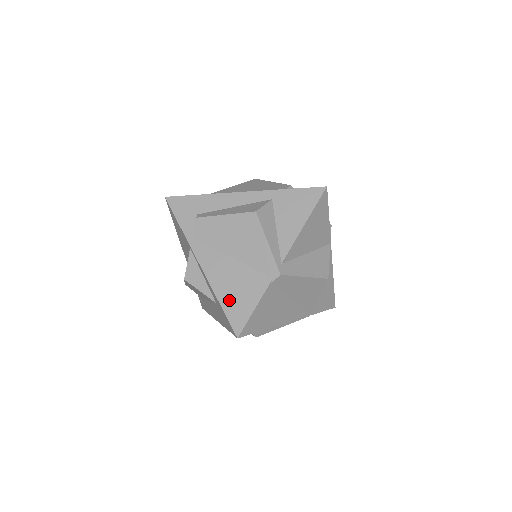
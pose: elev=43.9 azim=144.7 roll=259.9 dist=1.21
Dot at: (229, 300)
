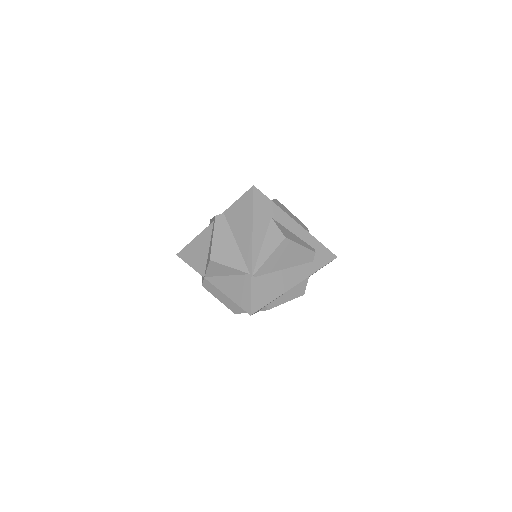
Dot at: occluded
